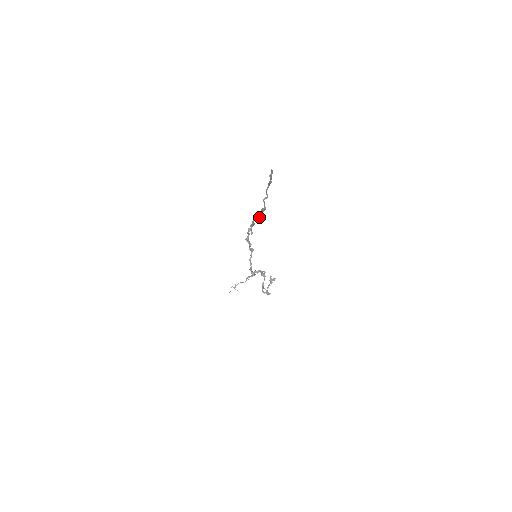
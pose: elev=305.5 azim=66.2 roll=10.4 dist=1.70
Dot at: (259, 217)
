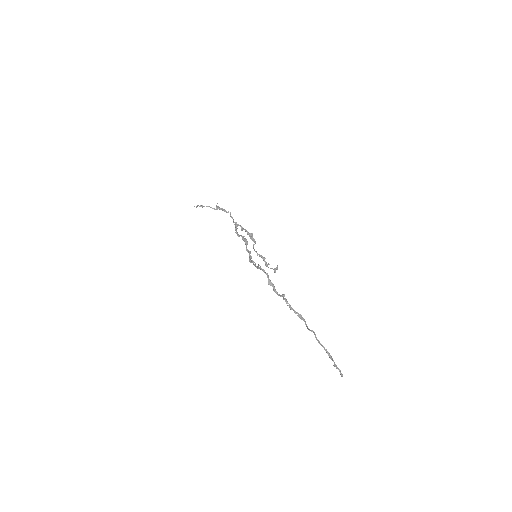
Dot at: occluded
